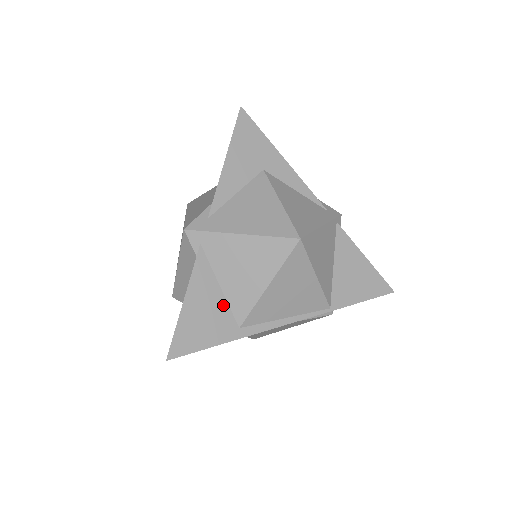
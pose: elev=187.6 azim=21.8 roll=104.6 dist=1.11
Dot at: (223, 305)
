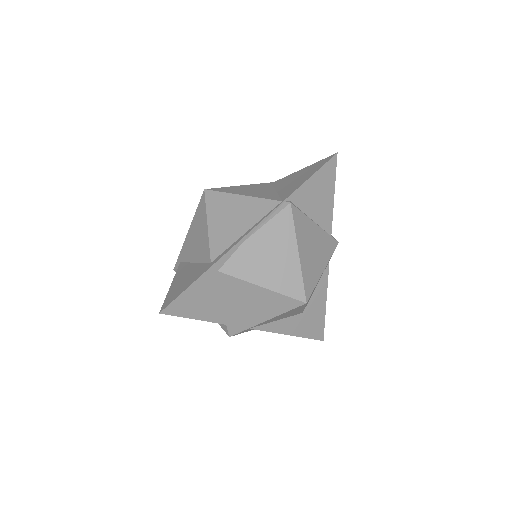
Dot at: (198, 266)
